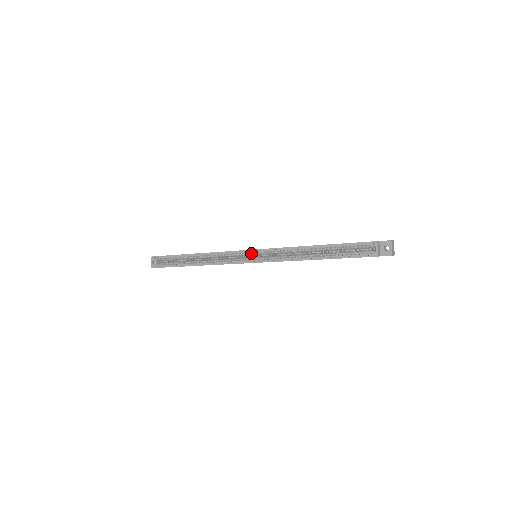
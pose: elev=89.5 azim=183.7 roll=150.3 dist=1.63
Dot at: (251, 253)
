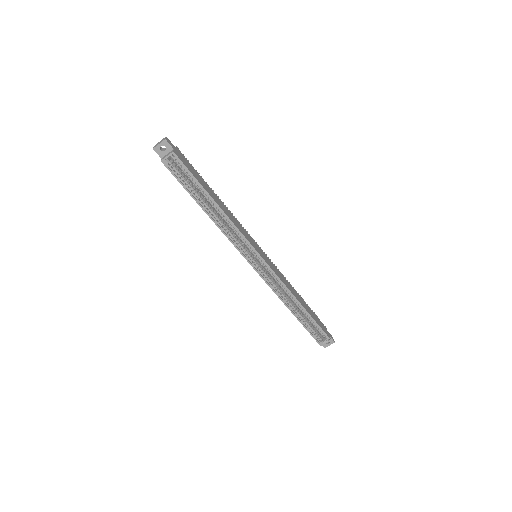
Dot at: (260, 260)
